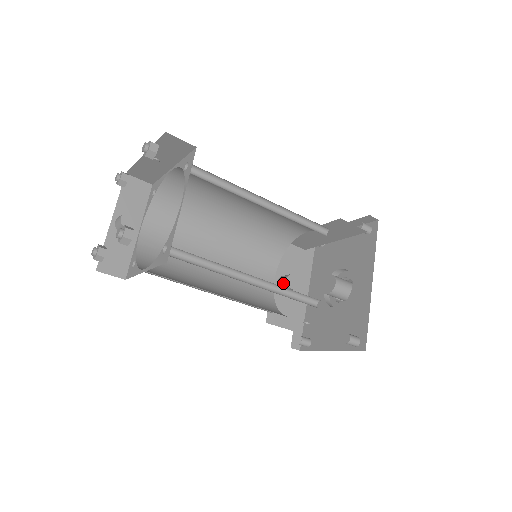
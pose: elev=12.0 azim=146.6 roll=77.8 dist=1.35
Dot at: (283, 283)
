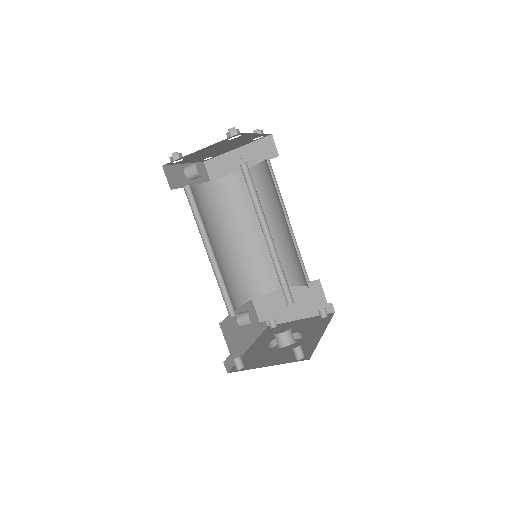
Dot at: (244, 313)
